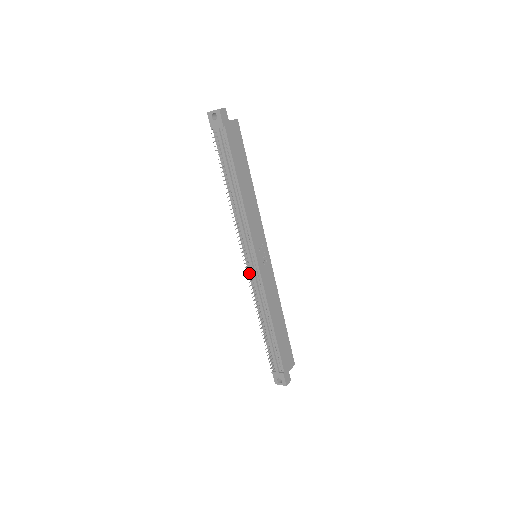
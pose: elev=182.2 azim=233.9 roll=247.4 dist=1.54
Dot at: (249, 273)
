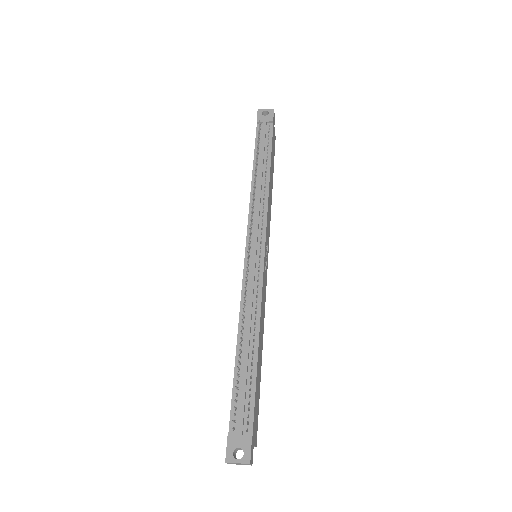
Dot at: (248, 263)
